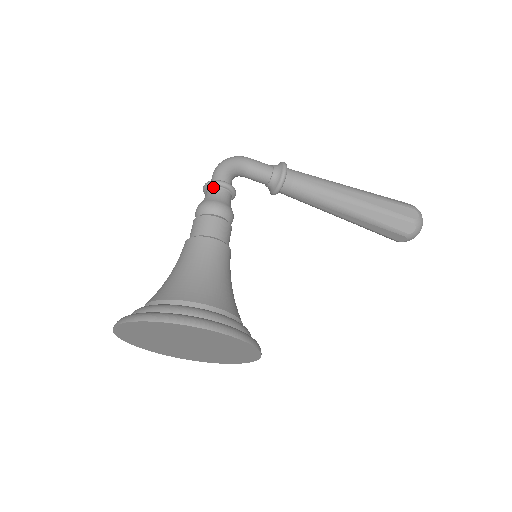
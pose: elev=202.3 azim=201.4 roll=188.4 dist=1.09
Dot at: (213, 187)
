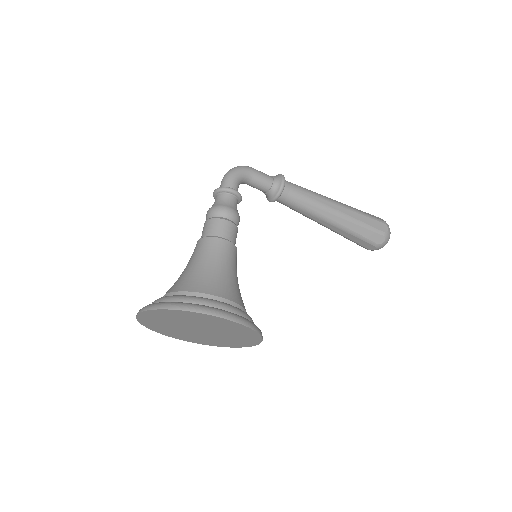
Dot at: (224, 193)
